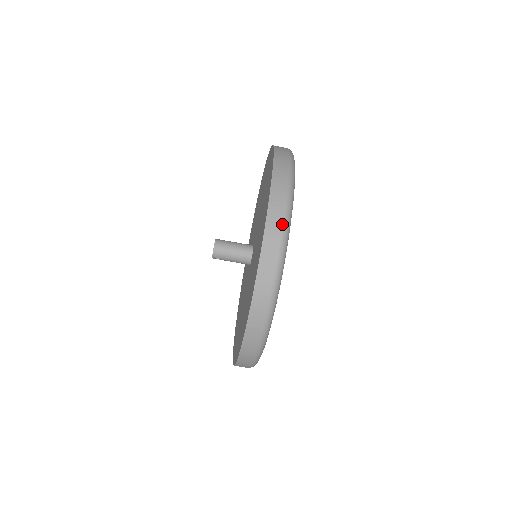
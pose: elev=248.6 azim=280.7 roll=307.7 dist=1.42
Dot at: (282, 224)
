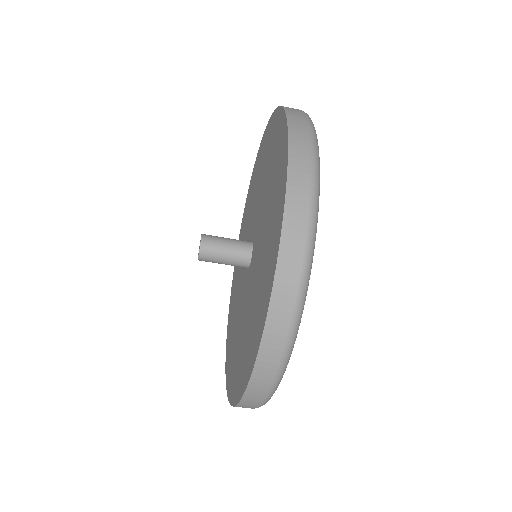
Dot at: (259, 405)
